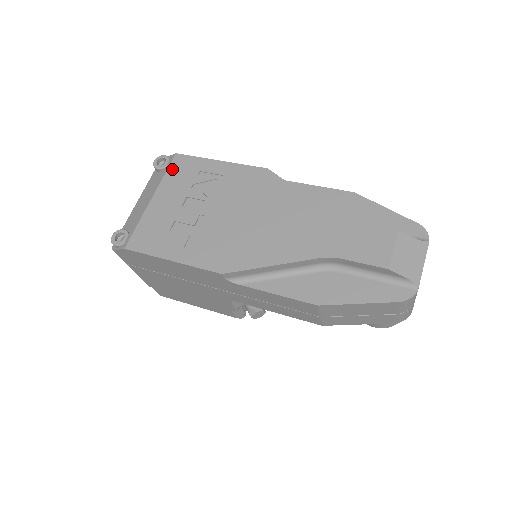
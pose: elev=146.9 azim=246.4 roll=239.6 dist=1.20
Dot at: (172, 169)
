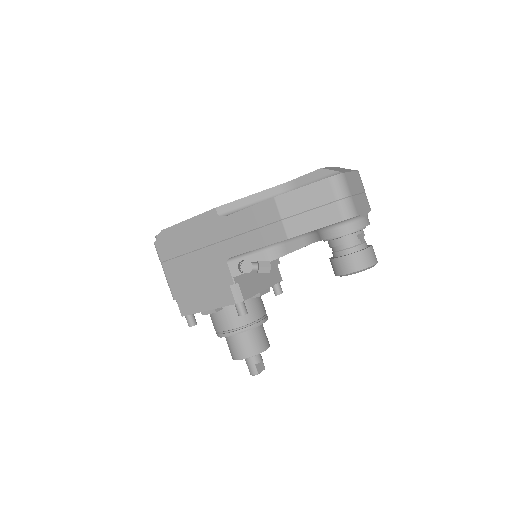
Dot at: occluded
